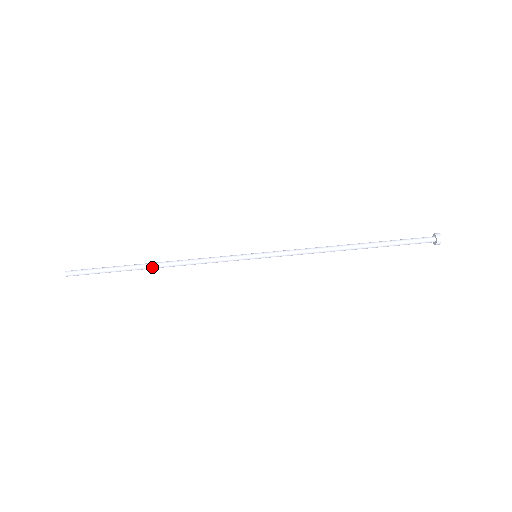
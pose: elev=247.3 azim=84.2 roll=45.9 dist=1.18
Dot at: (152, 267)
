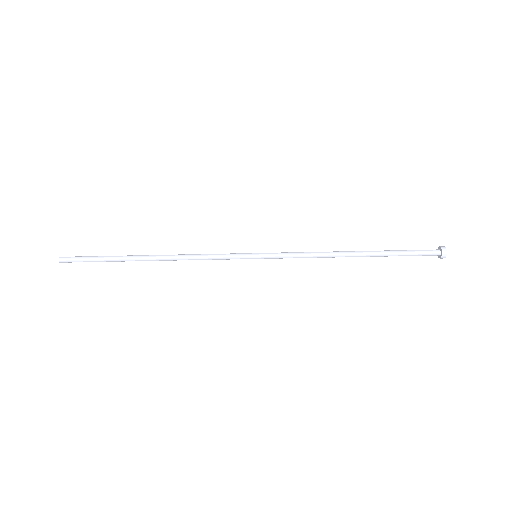
Dot at: occluded
